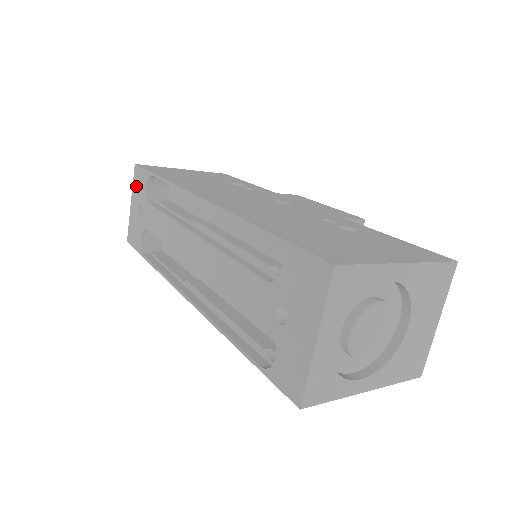
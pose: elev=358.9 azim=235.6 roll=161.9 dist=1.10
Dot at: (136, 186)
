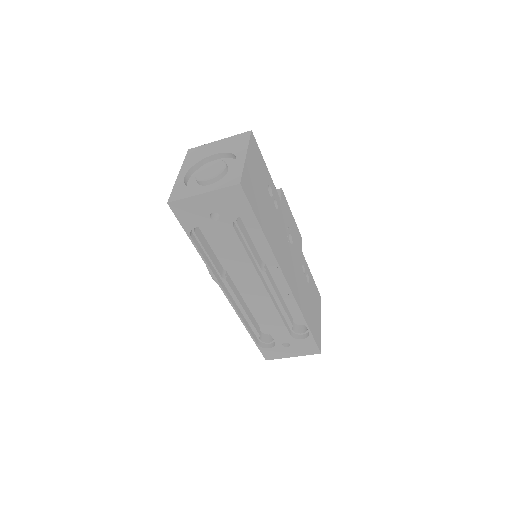
Dot at: (226, 198)
